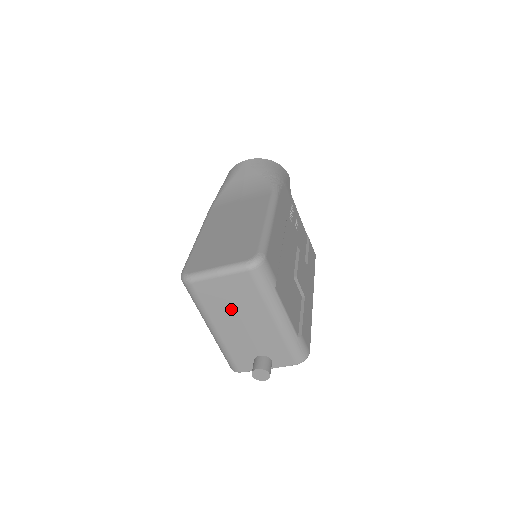
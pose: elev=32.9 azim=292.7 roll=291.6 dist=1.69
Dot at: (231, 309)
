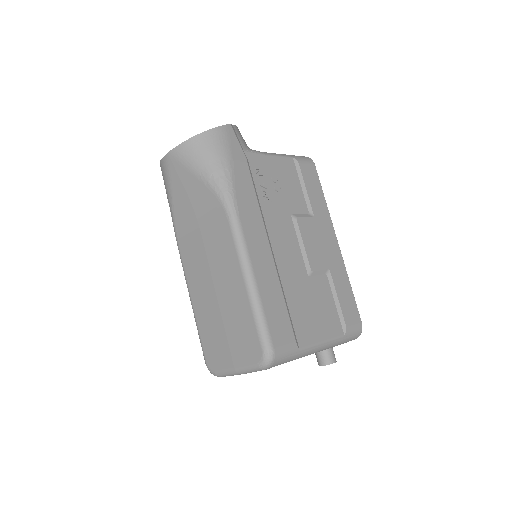
Dot at: occluded
